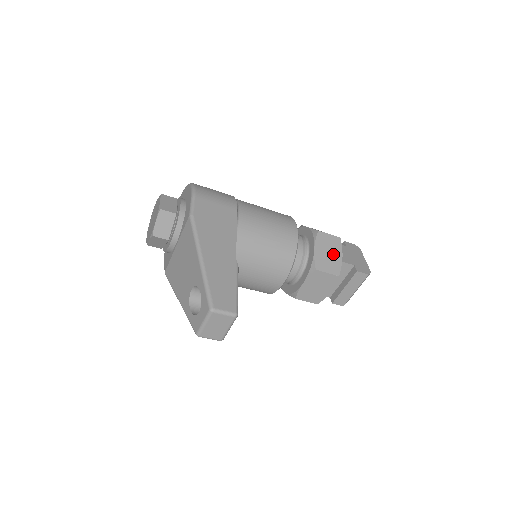
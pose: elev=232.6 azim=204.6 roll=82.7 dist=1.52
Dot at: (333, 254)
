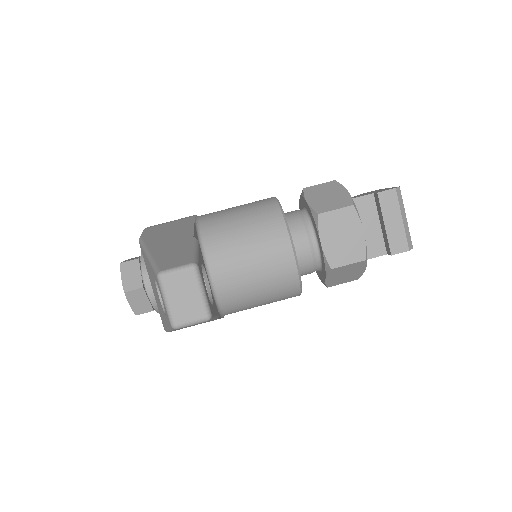
Dot at: (333, 194)
